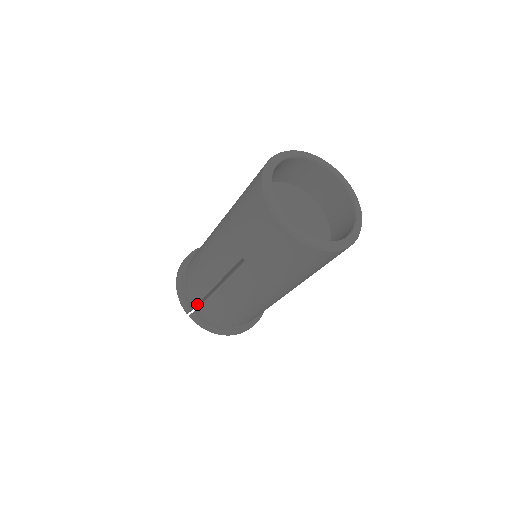
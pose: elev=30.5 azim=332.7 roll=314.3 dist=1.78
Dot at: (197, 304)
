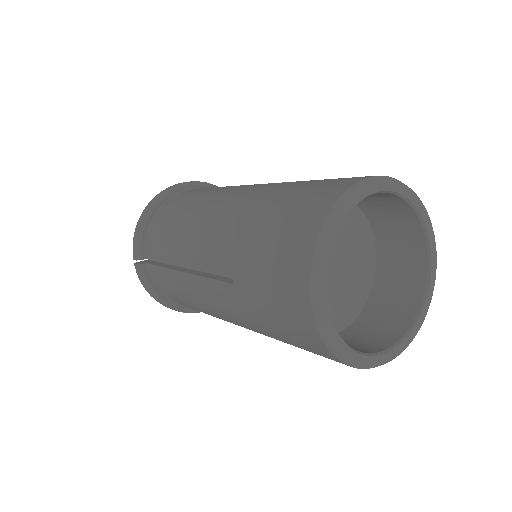
Dot at: occluded
